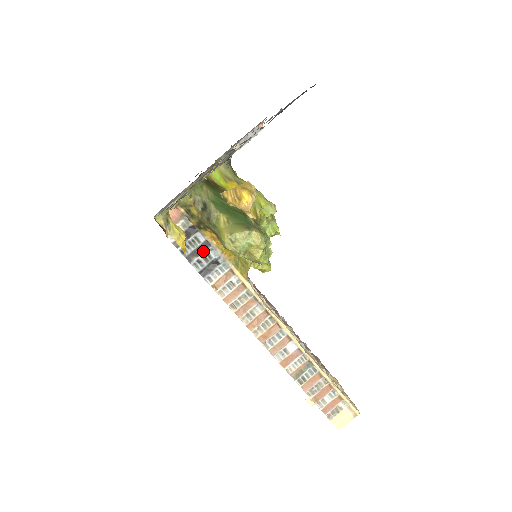
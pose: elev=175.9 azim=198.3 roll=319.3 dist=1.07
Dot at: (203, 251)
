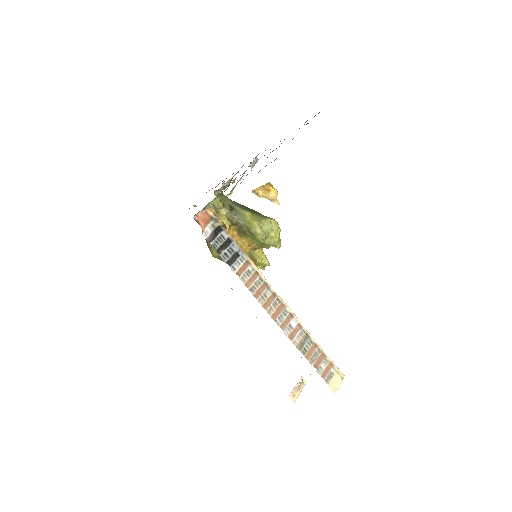
Dot at: (228, 245)
